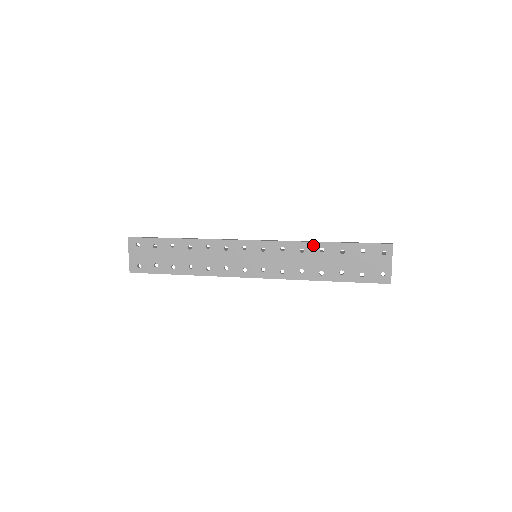
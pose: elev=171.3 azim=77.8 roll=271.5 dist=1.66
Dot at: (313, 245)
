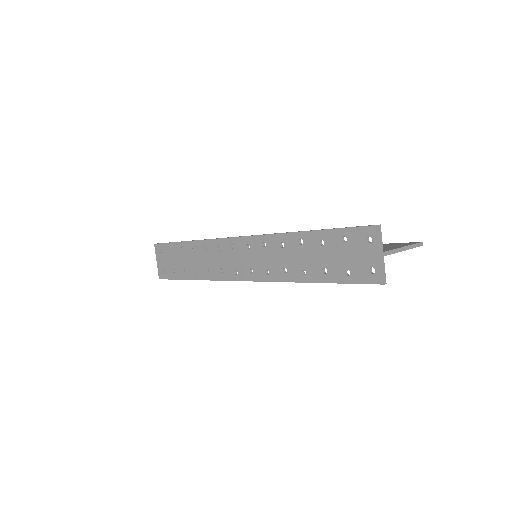
Dot at: (291, 236)
